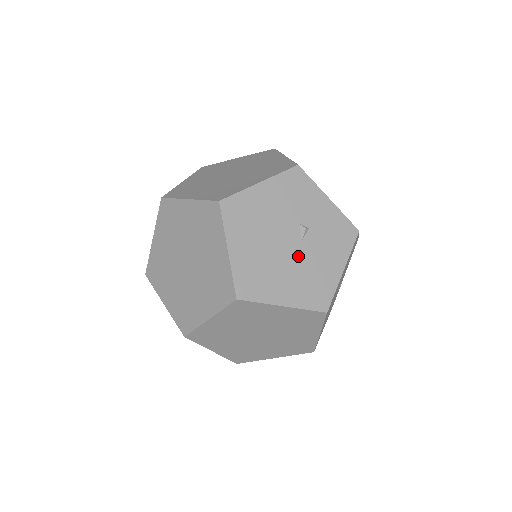
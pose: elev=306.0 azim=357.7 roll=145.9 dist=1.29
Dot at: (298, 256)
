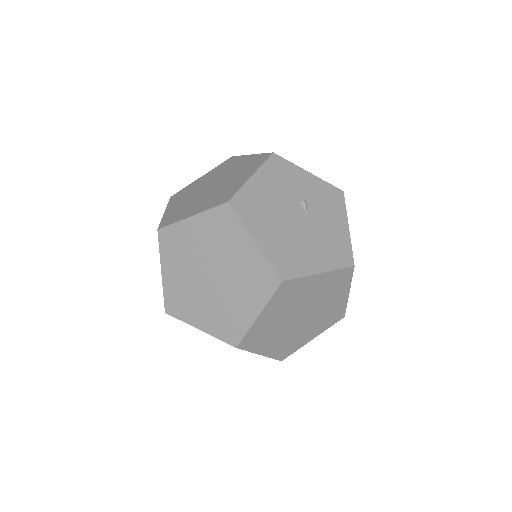
Dot at: (310, 227)
